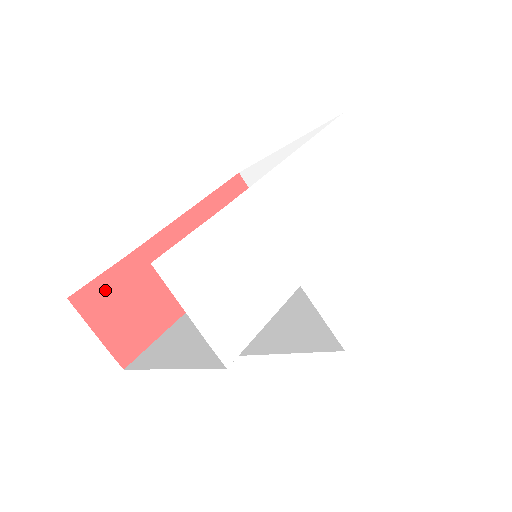
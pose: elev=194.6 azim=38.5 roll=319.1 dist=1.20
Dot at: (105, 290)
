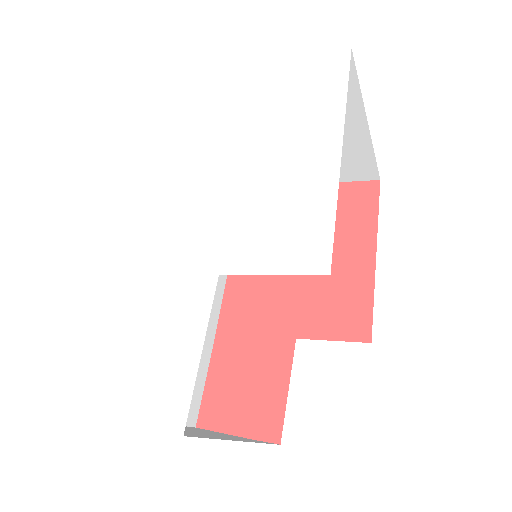
Dot at: (217, 394)
